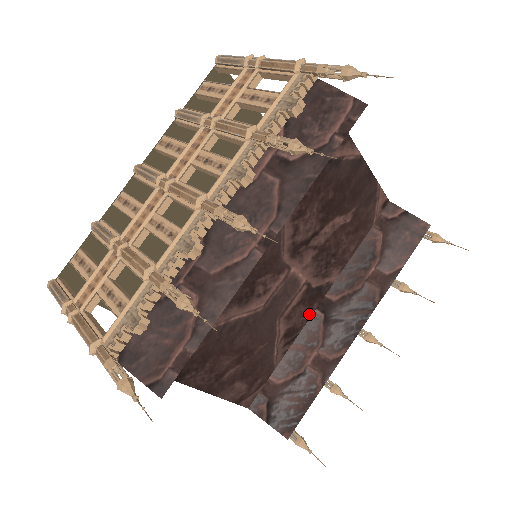
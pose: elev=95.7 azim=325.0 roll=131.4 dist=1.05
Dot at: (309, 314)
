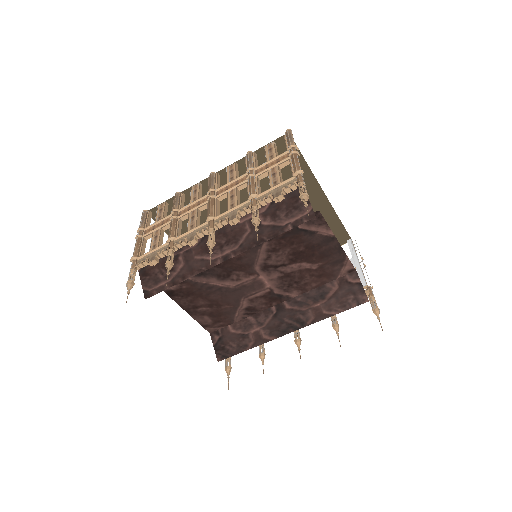
Dot at: (268, 306)
